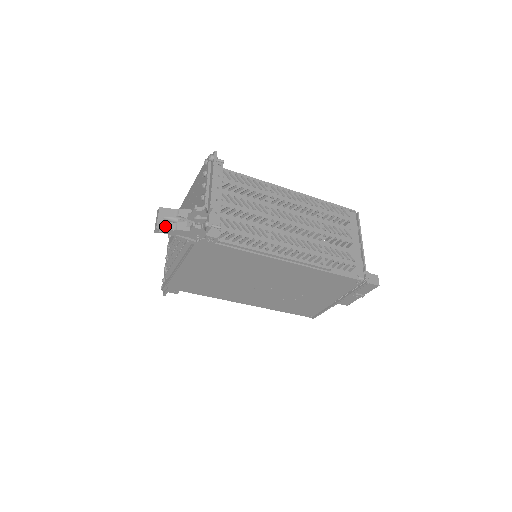
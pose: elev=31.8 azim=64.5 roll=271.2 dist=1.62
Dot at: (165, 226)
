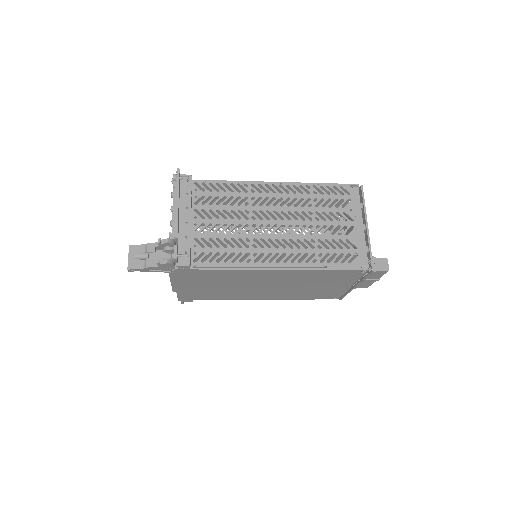
Dot at: (135, 265)
